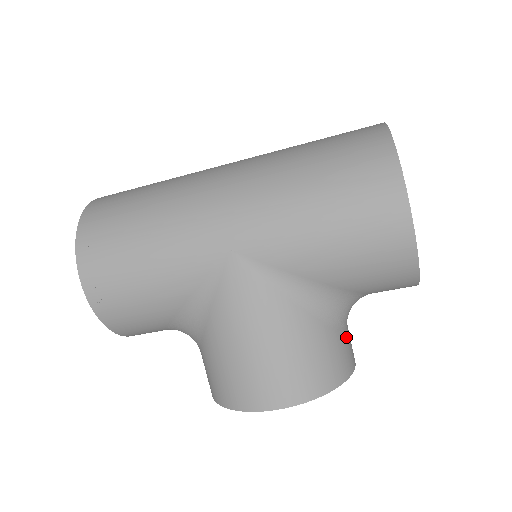
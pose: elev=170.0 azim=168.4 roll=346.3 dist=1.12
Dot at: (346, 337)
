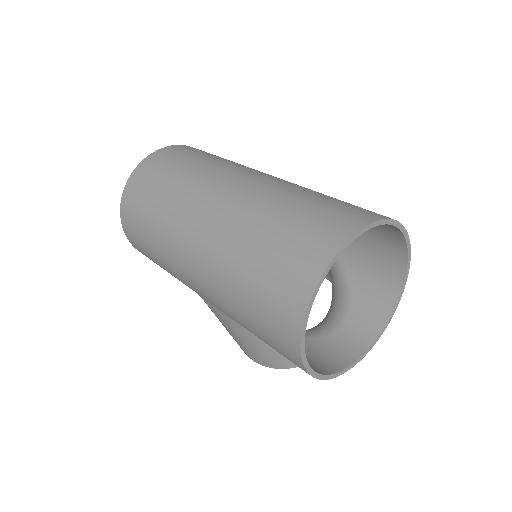
Dot at: occluded
